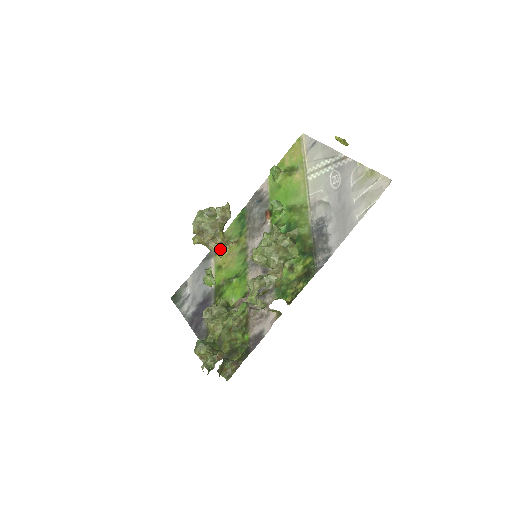
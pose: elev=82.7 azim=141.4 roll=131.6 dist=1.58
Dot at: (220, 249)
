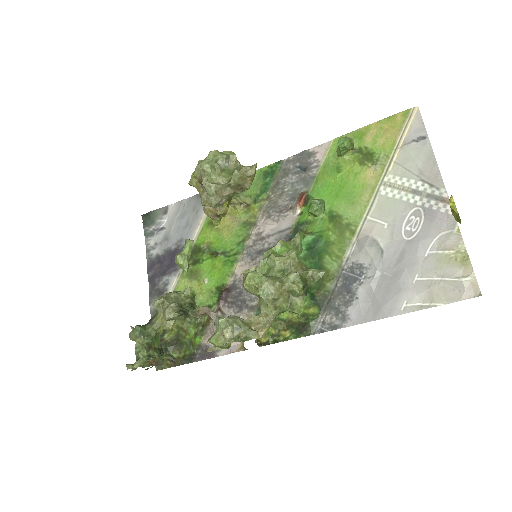
Dot at: (217, 218)
